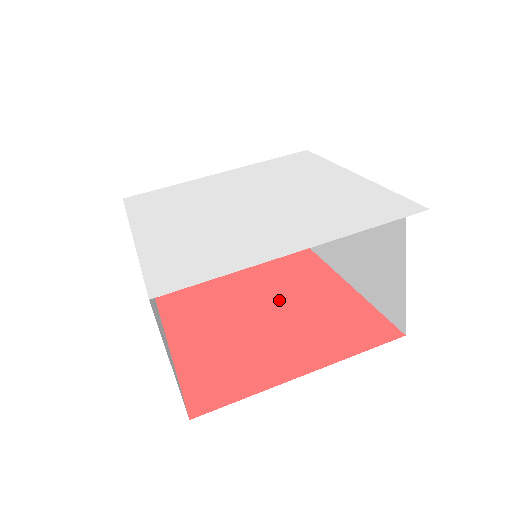
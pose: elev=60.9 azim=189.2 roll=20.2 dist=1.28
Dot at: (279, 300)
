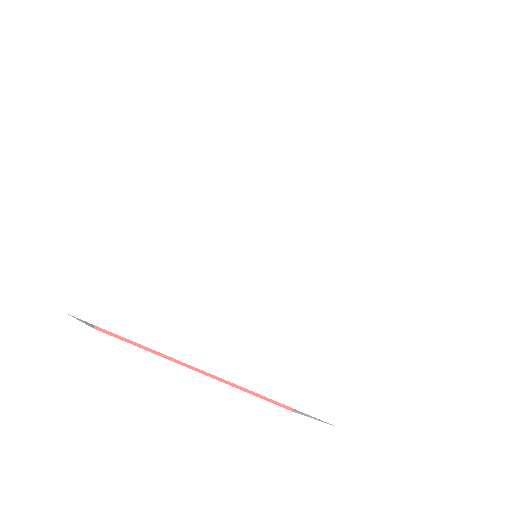
Dot at: occluded
